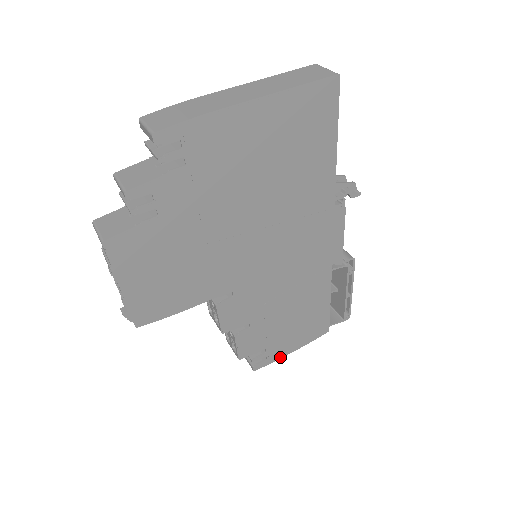
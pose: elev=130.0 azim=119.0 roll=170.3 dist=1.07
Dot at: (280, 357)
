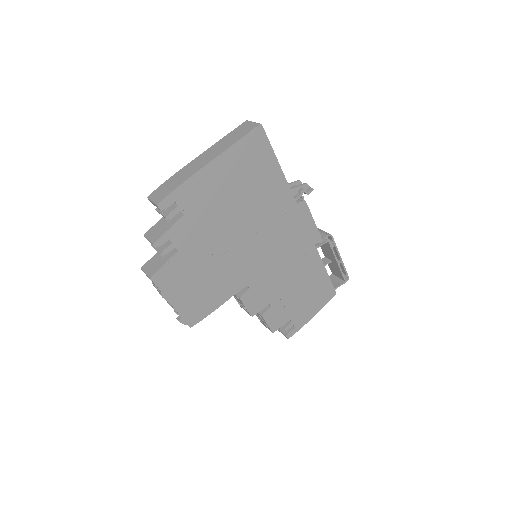
Dot at: (305, 323)
